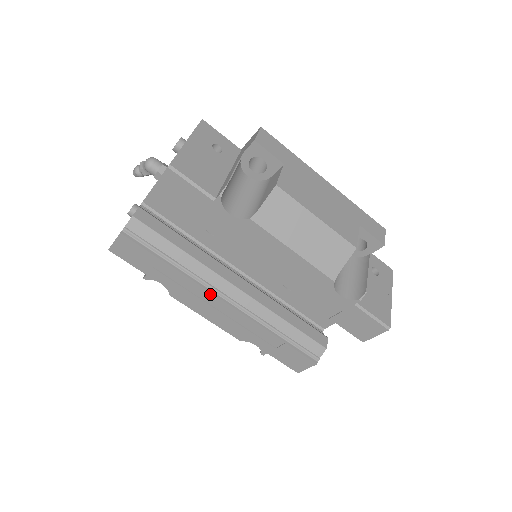
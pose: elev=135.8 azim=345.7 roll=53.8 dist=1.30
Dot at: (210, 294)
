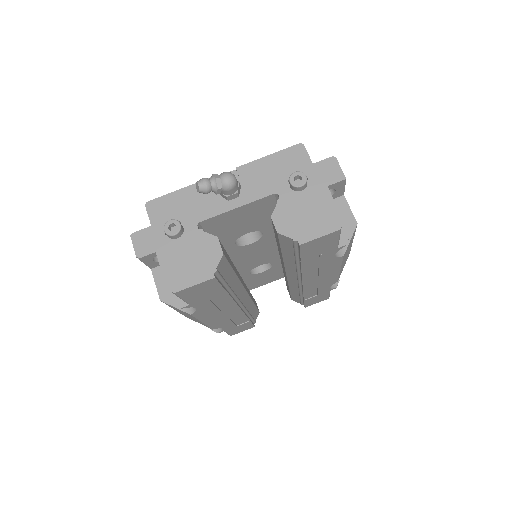
Dot at: (234, 305)
